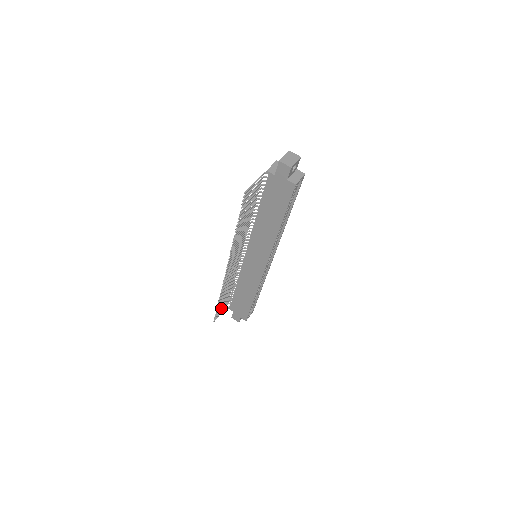
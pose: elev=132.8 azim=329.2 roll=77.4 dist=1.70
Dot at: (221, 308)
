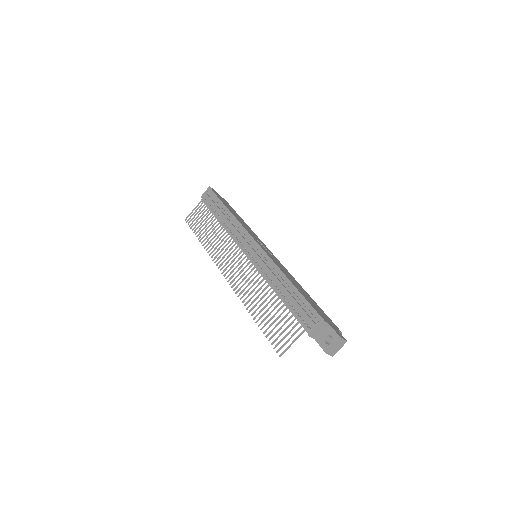
Dot at: occluded
